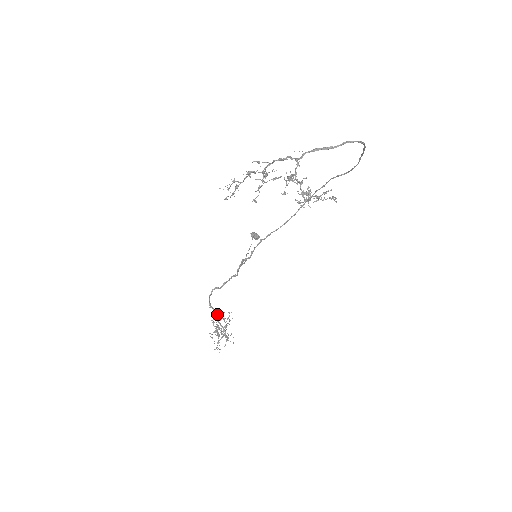
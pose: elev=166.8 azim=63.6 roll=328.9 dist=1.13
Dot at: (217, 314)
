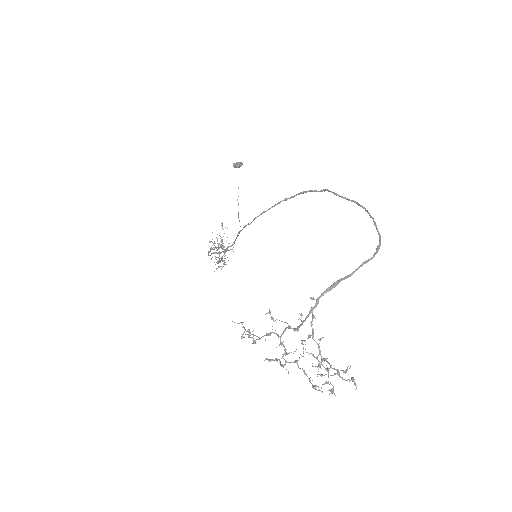
Dot at: occluded
